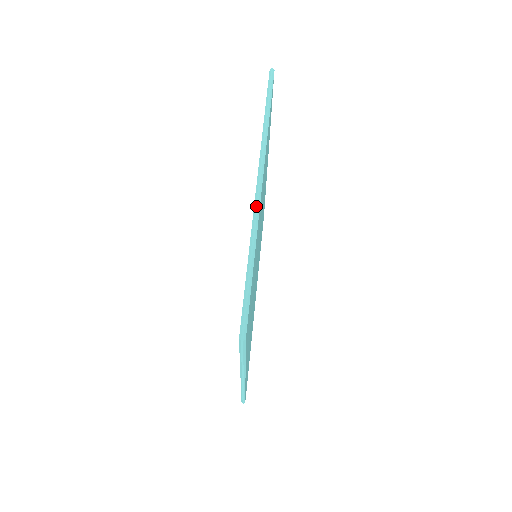
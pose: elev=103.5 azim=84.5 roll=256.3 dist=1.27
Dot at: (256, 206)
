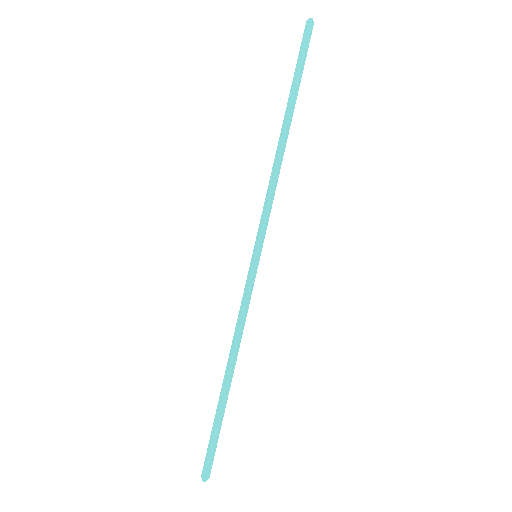
Dot at: (248, 285)
